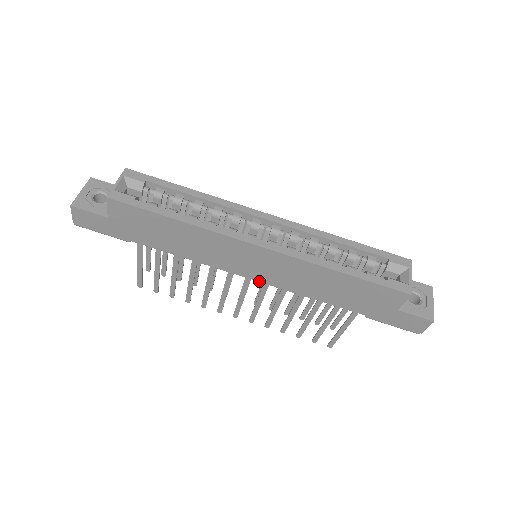
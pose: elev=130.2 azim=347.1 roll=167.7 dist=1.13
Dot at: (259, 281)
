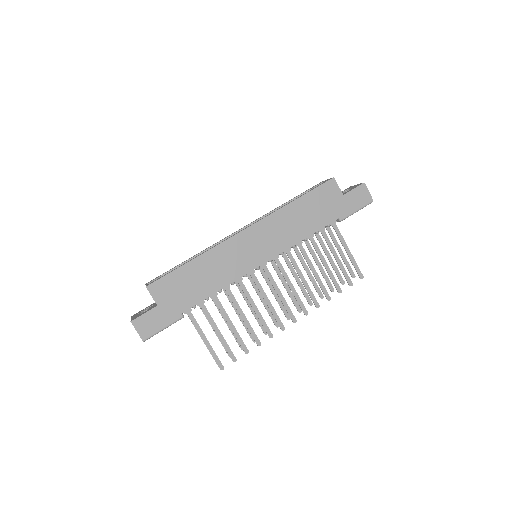
Dot at: (270, 259)
